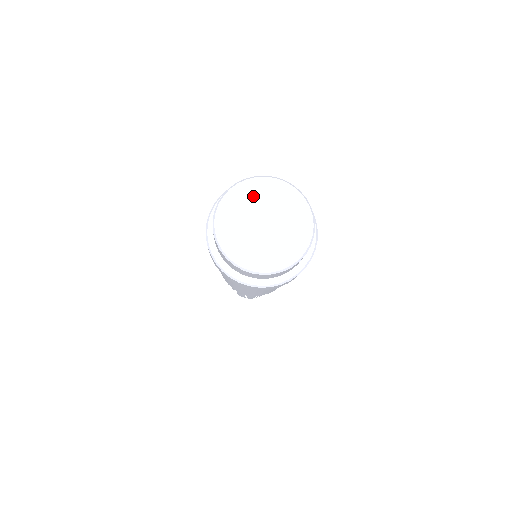
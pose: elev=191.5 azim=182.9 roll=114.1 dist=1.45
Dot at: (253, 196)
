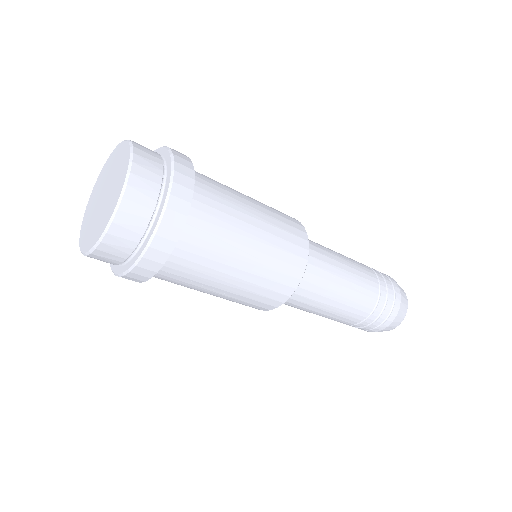
Dot at: (111, 165)
